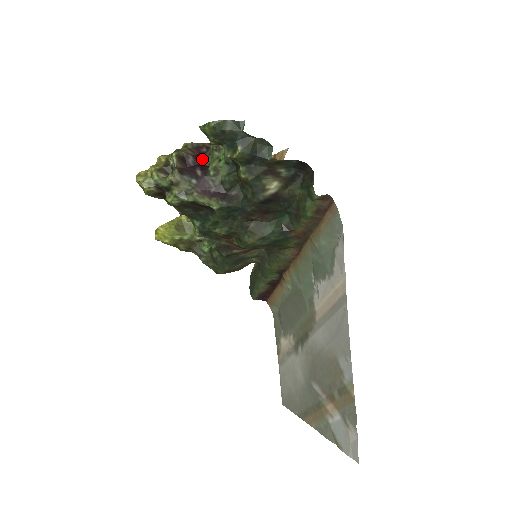
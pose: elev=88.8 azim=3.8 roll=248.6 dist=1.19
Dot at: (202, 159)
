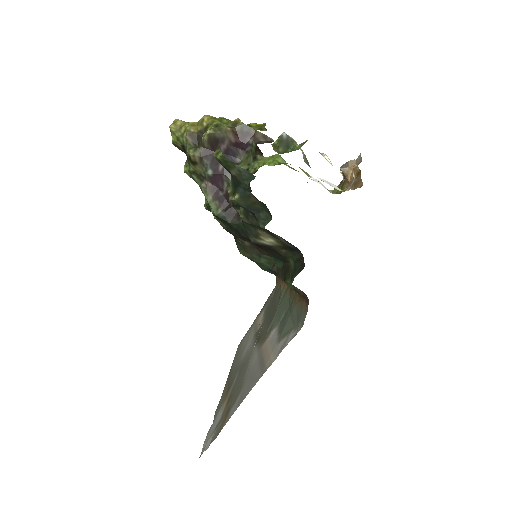
Dot at: (238, 152)
